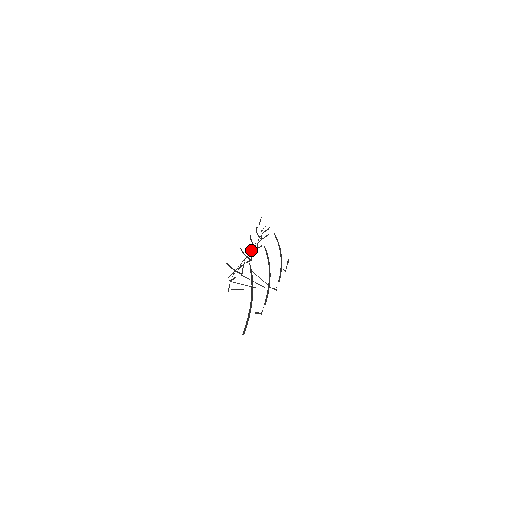
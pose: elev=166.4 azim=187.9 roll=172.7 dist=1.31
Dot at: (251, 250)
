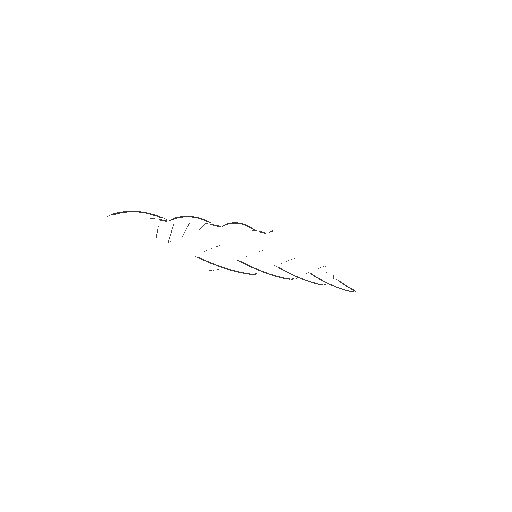
Dot at: occluded
